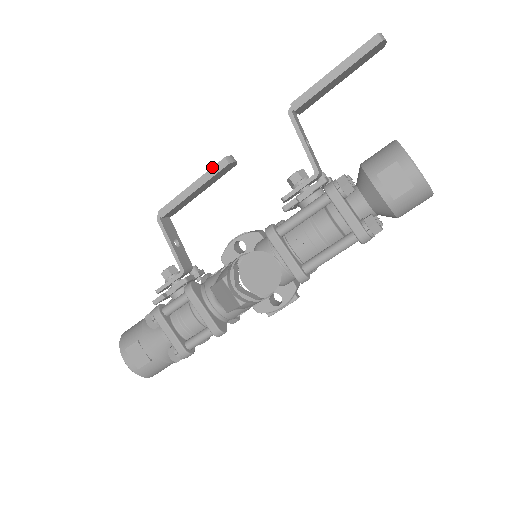
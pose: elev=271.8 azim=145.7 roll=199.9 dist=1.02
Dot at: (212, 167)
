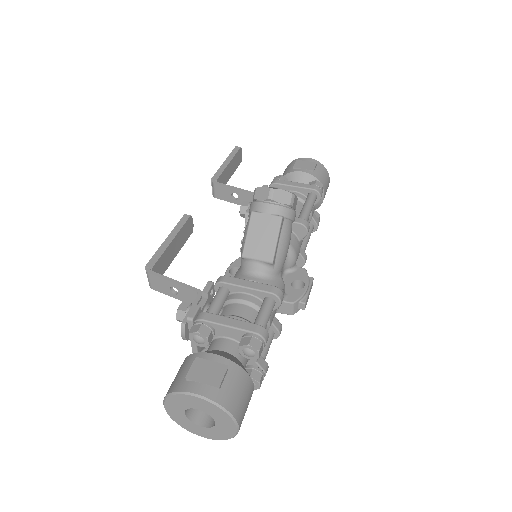
Dot at: (178, 222)
